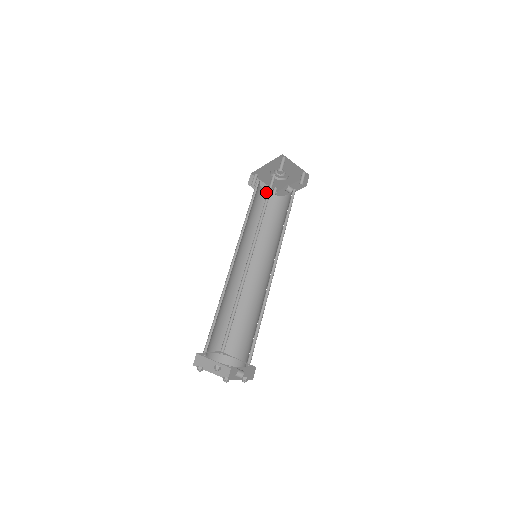
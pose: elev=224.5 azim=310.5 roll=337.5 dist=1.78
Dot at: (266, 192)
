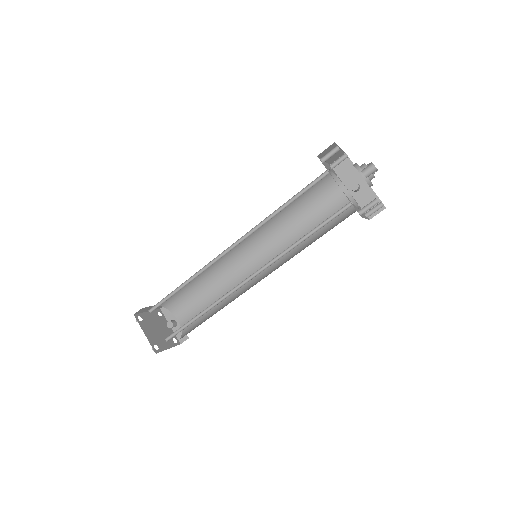
Dot at: (330, 170)
